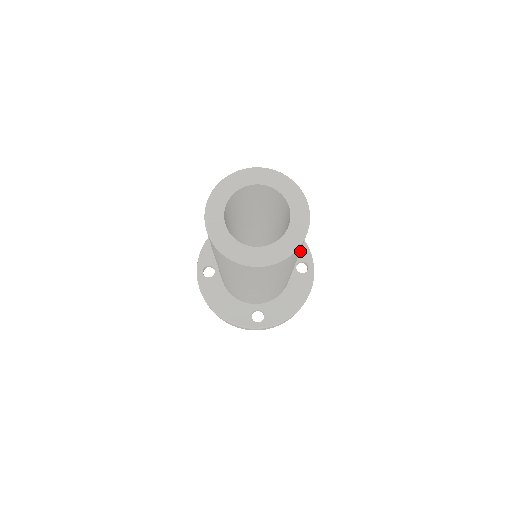
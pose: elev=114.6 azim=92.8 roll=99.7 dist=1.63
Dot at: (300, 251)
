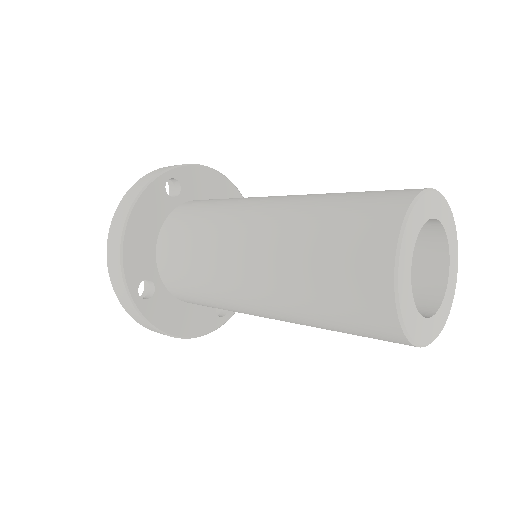
Dot at: occluded
